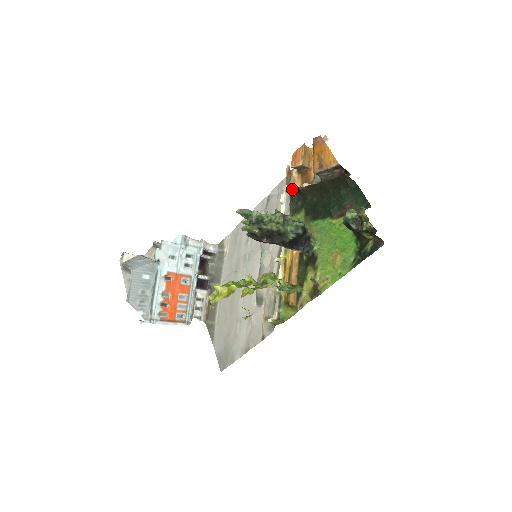
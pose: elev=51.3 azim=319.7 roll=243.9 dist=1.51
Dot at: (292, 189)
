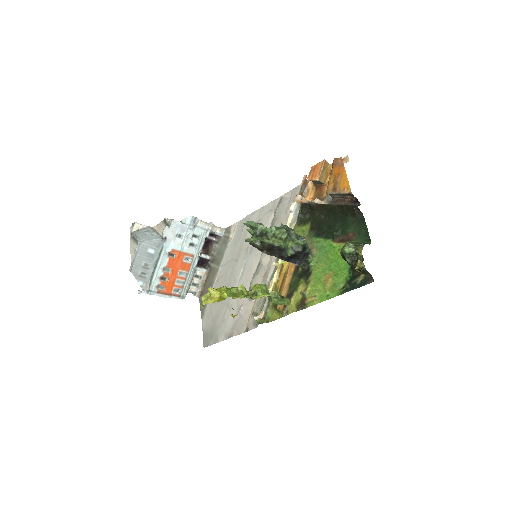
Dot at: (303, 201)
